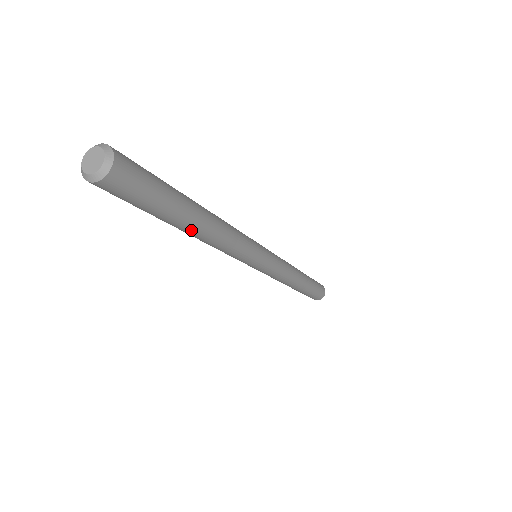
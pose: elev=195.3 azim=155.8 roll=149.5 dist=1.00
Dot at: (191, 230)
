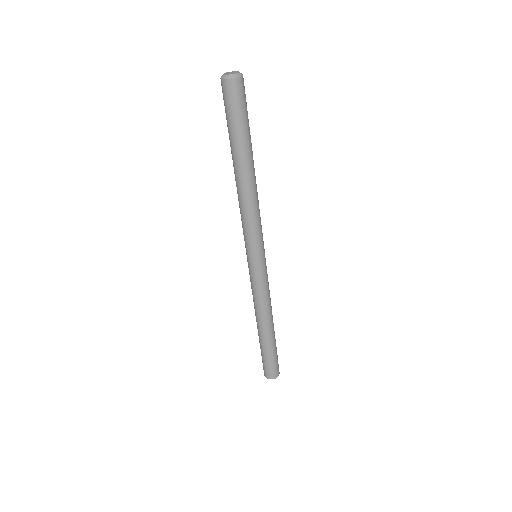
Dot at: (242, 168)
